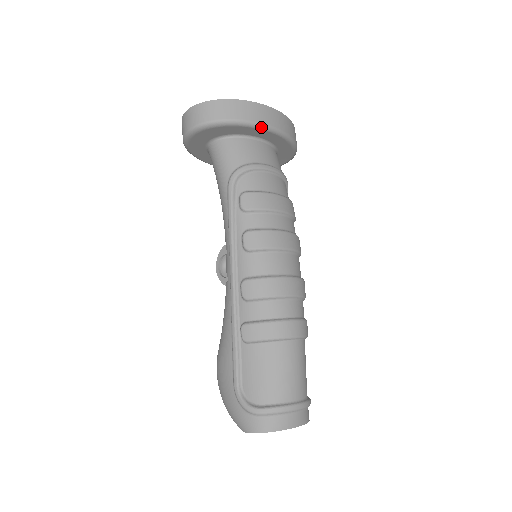
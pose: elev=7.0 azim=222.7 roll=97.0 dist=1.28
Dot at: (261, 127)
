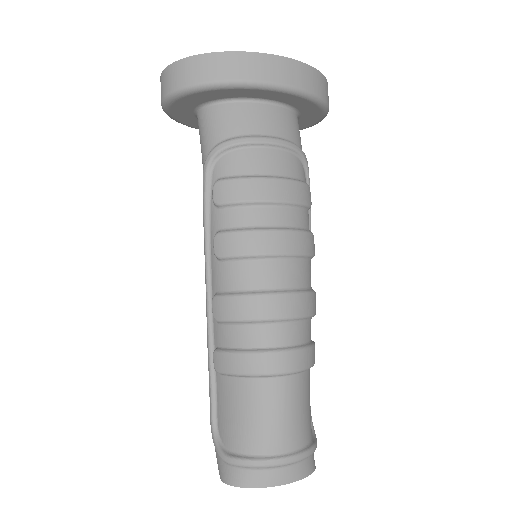
Dot at: (240, 86)
